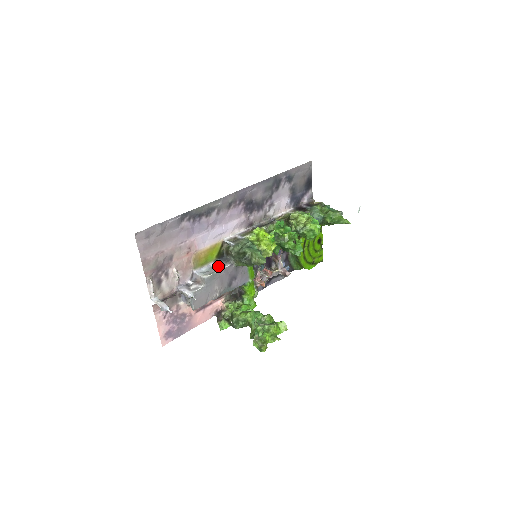
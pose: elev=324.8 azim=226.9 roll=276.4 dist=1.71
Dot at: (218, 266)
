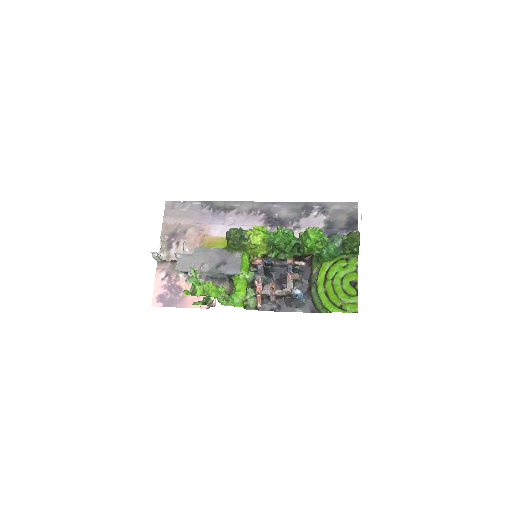
Dot at: occluded
